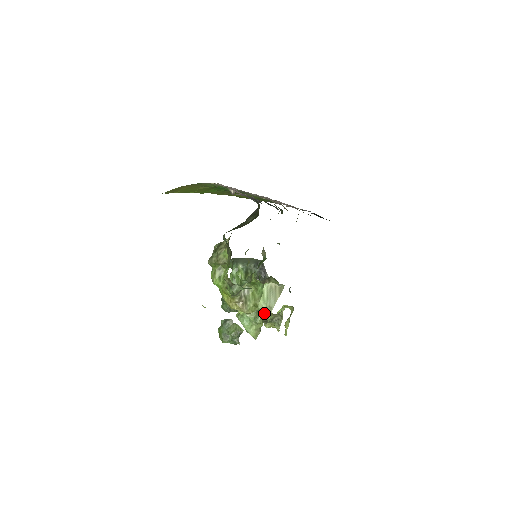
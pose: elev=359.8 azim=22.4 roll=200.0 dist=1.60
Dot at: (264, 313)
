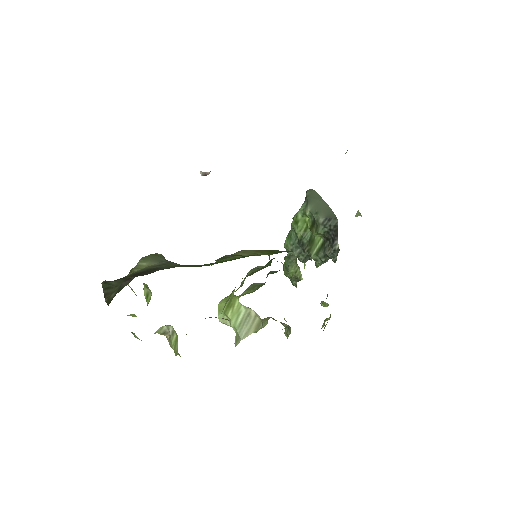
Dot at: occluded
